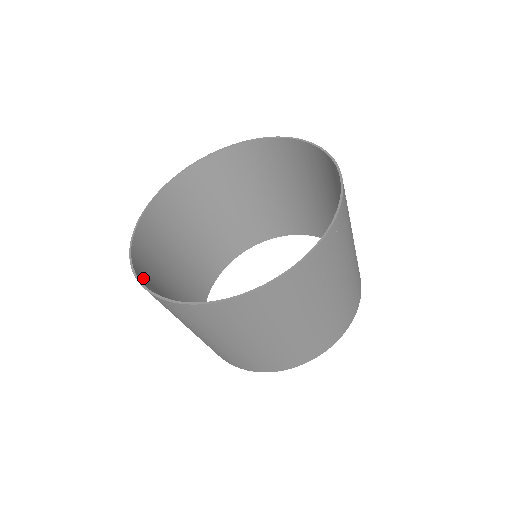
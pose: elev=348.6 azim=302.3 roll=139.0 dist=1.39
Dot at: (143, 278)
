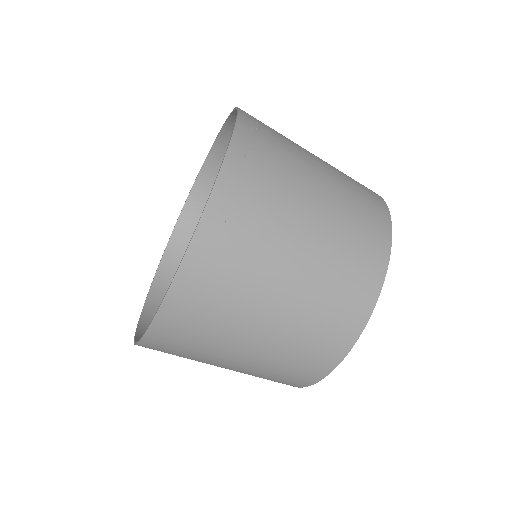
Dot at: occluded
